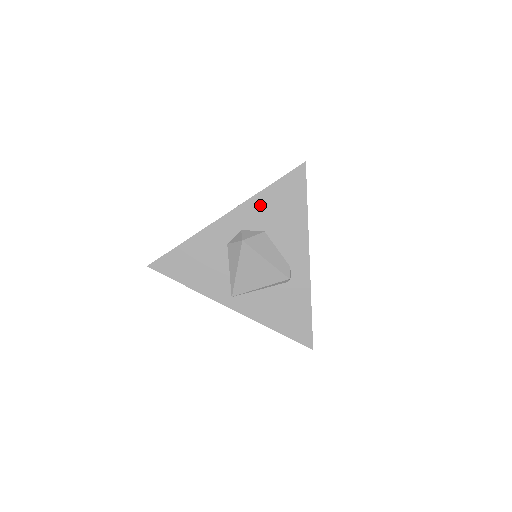
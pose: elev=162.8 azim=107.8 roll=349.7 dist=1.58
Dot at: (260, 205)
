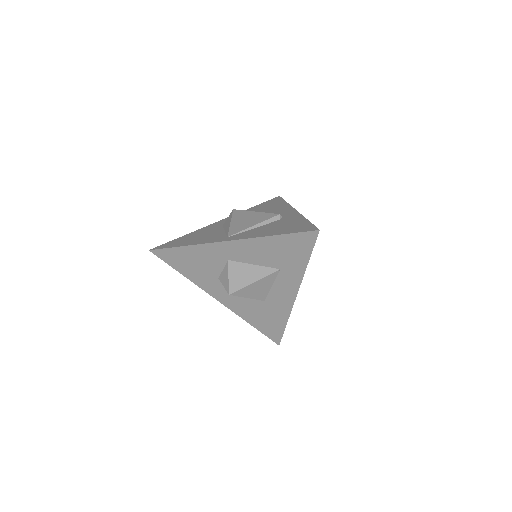
Dot at: occluded
